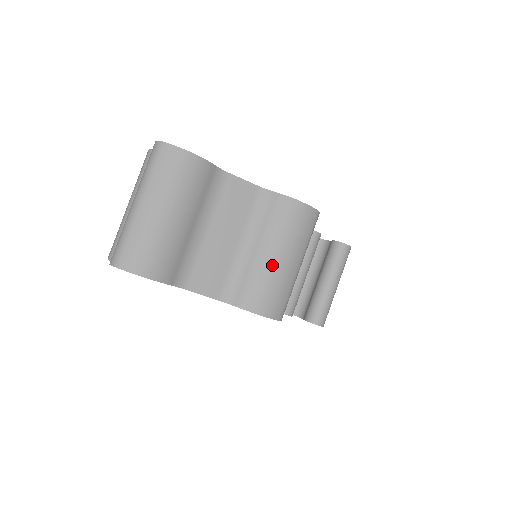
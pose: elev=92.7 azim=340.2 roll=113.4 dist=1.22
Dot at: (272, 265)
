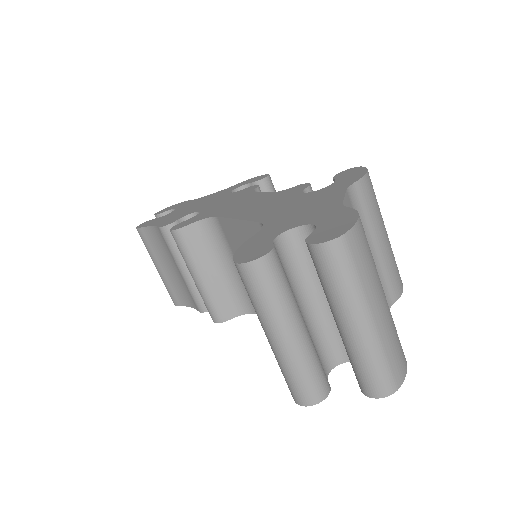
Dot at: (388, 244)
